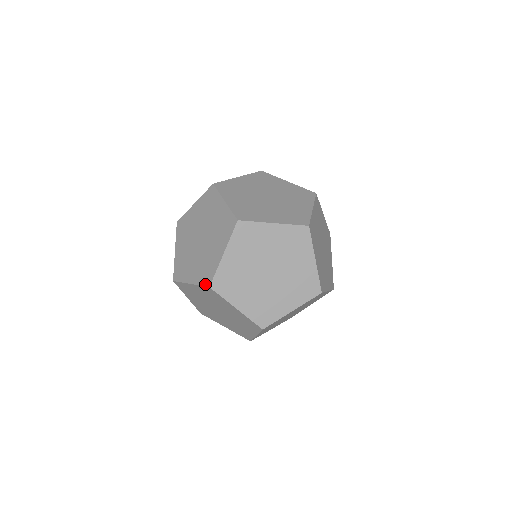
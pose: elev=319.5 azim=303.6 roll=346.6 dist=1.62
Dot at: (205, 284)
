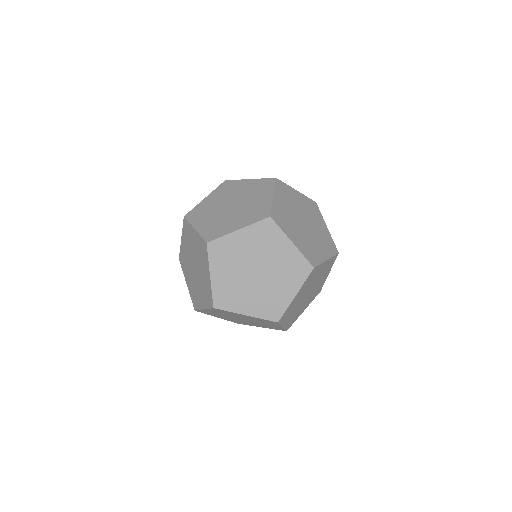
Dot at: occluded
